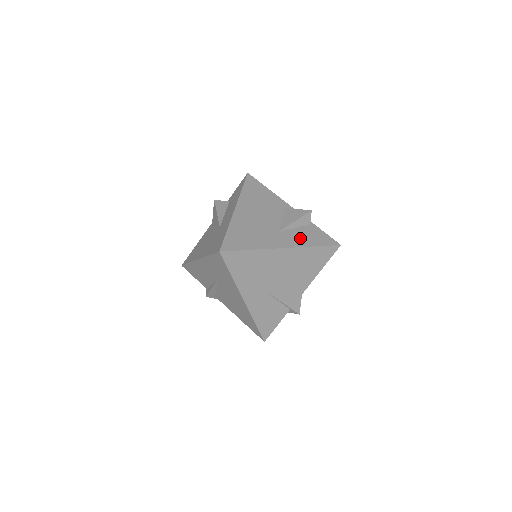
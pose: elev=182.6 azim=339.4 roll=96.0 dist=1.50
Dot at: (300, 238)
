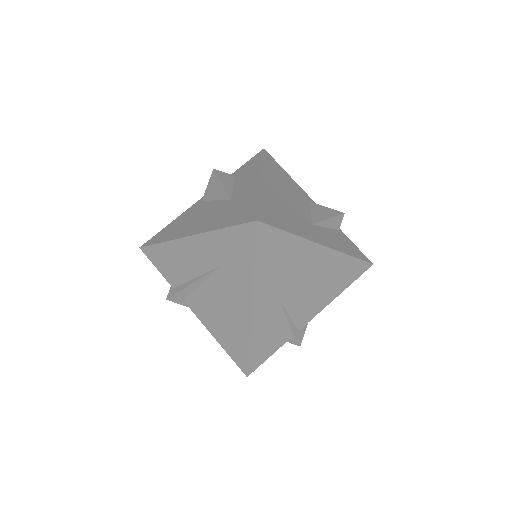
Dot at: (335, 241)
